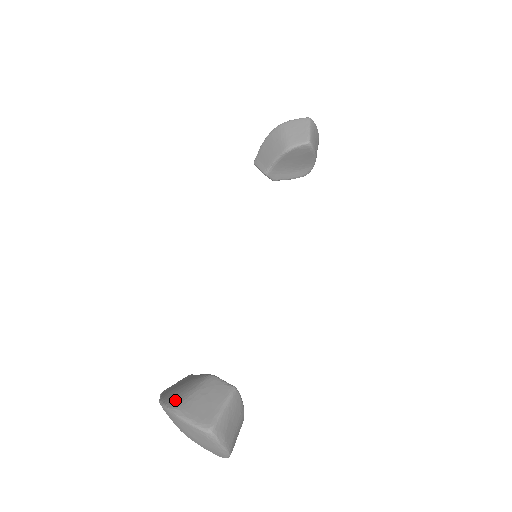
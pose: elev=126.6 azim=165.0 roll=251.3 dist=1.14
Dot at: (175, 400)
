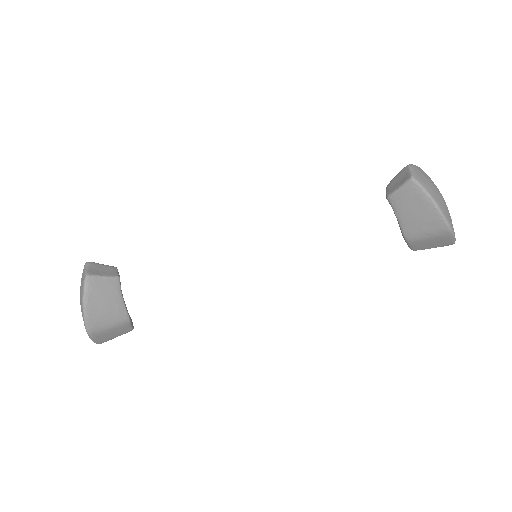
Dot at: (95, 326)
